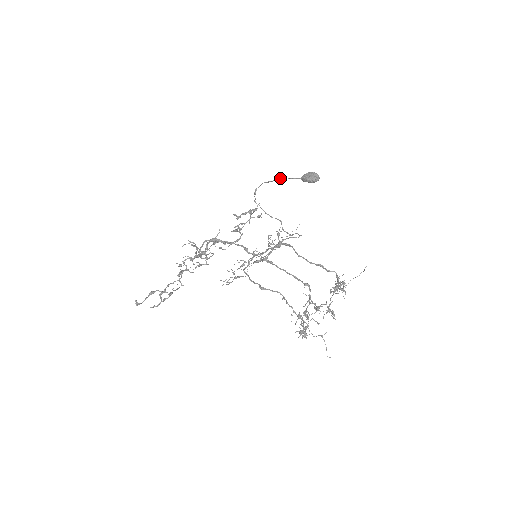
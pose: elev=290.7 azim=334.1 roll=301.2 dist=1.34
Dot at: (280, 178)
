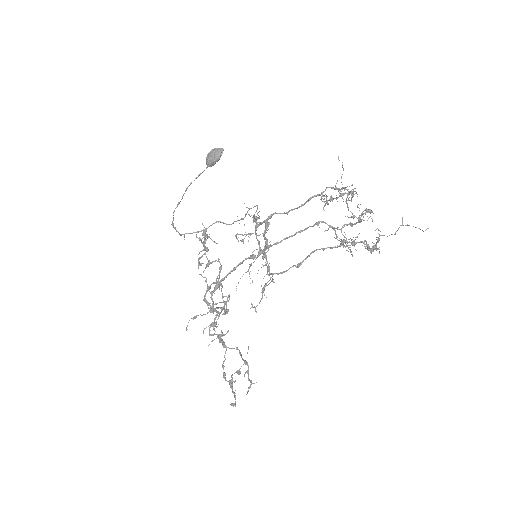
Dot at: (186, 190)
